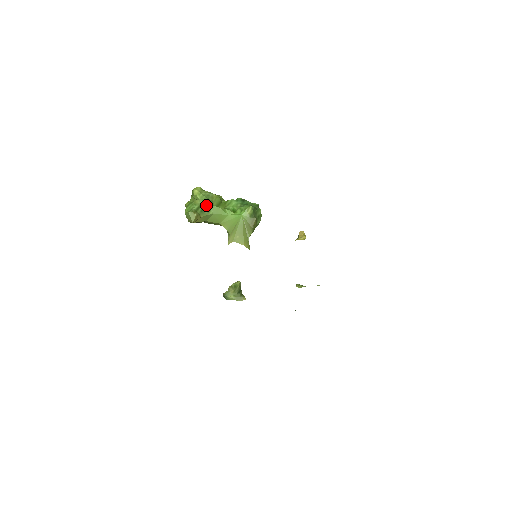
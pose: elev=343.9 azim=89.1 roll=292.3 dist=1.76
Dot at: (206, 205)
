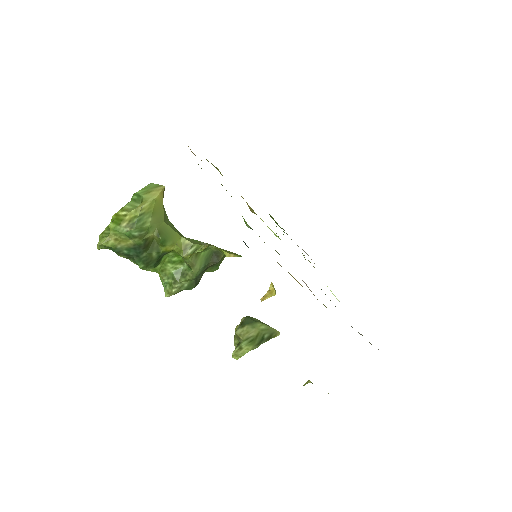
Dot at: occluded
